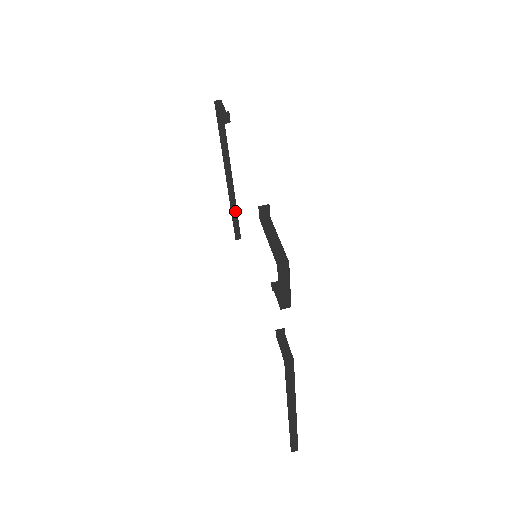
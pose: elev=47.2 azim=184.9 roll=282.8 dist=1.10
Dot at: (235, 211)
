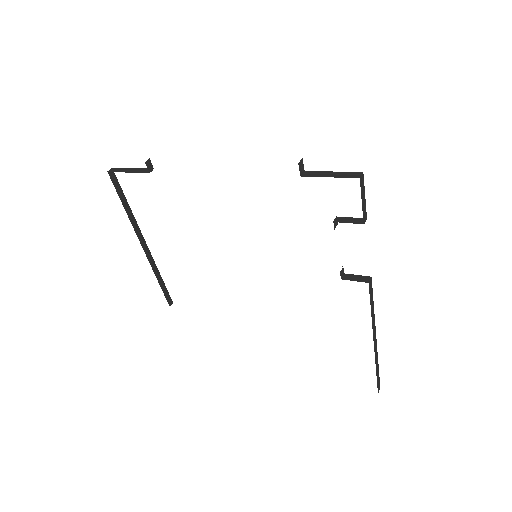
Dot at: (159, 276)
